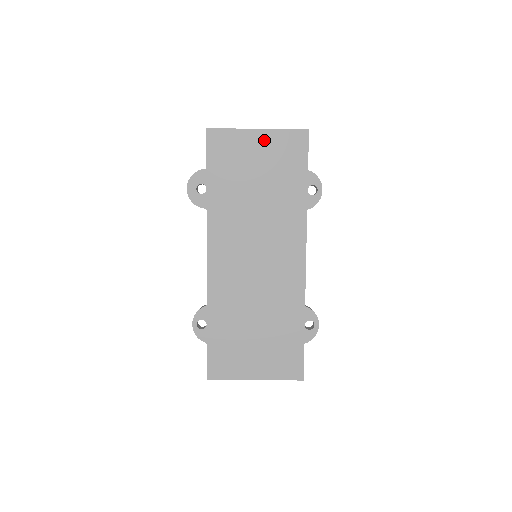
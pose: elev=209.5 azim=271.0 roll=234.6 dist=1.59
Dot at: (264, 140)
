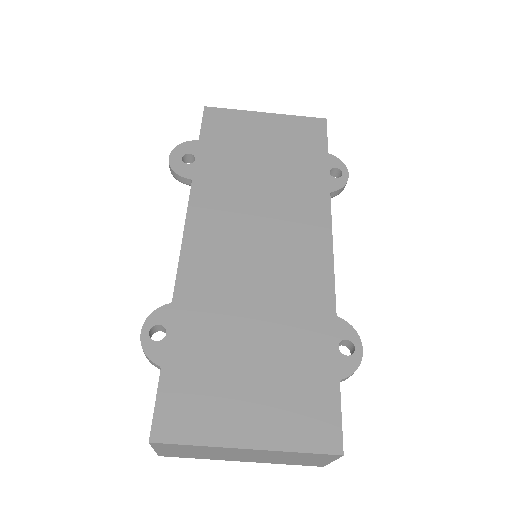
Dot at: (273, 122)
